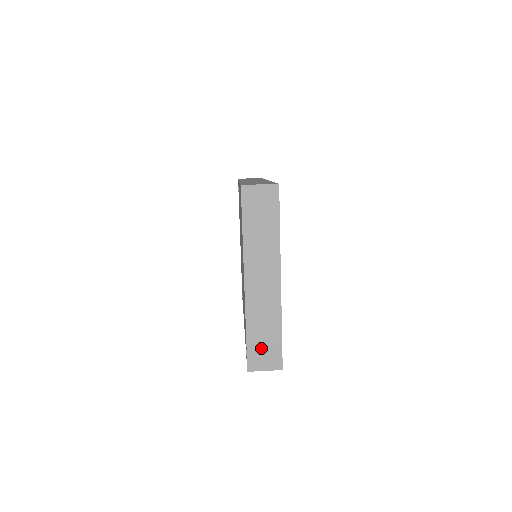
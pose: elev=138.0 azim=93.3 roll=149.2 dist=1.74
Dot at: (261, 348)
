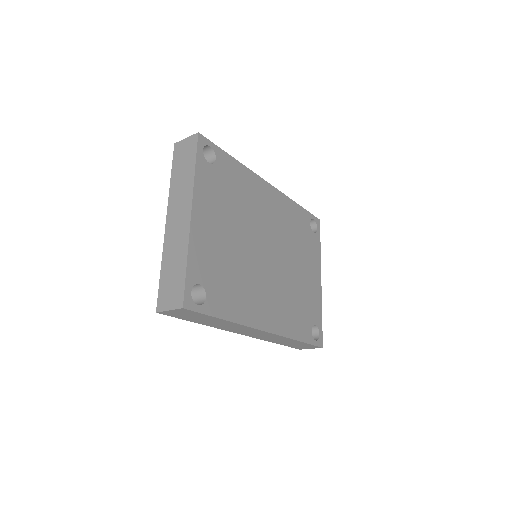
Dot at: (169, 285)
